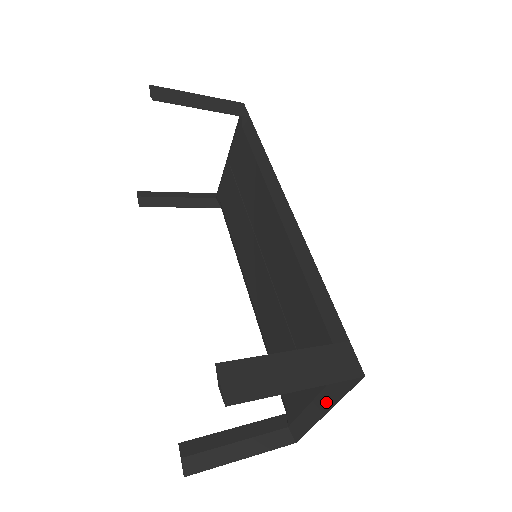
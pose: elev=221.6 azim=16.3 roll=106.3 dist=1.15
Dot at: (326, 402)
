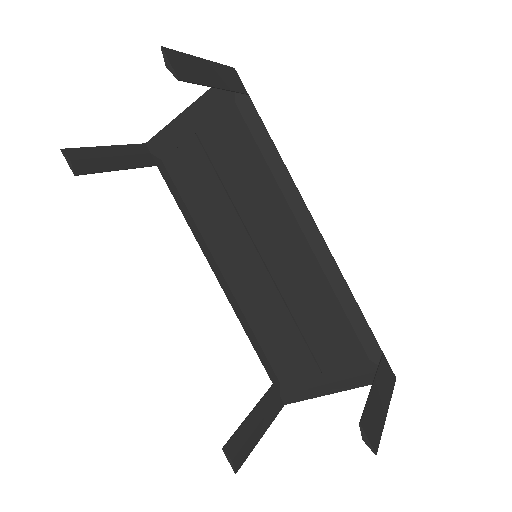
Dot at: (342, 387)
